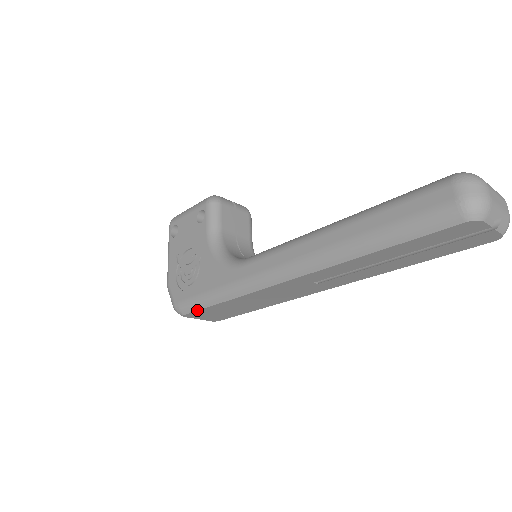
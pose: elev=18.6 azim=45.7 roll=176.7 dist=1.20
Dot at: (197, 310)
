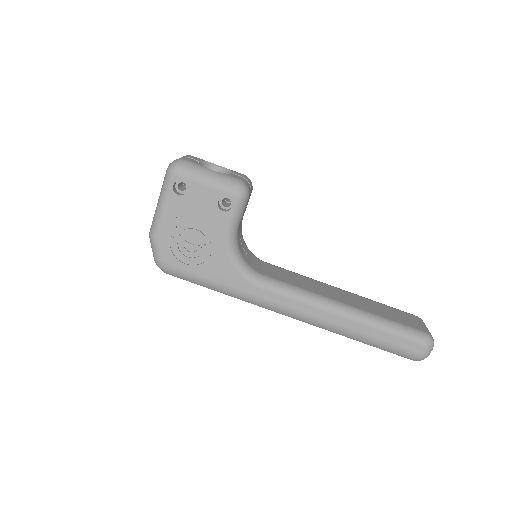
Dot at: occluded
